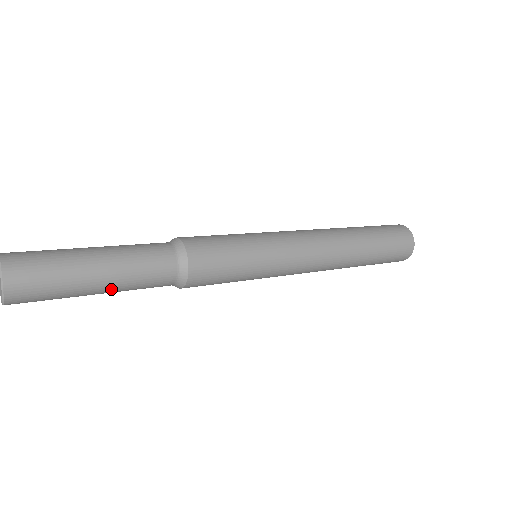
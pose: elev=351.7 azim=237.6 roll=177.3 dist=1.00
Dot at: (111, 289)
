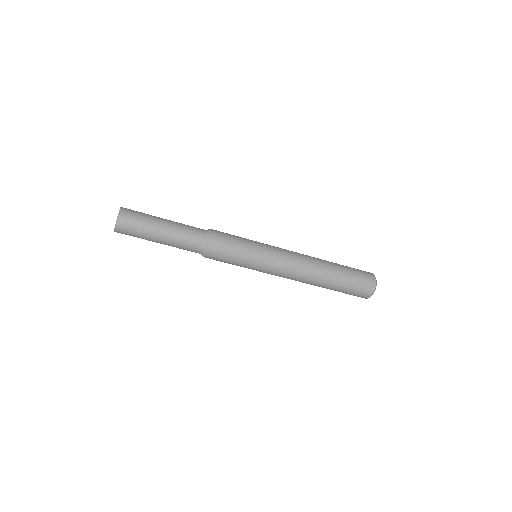
Dot at: (169, 232)
